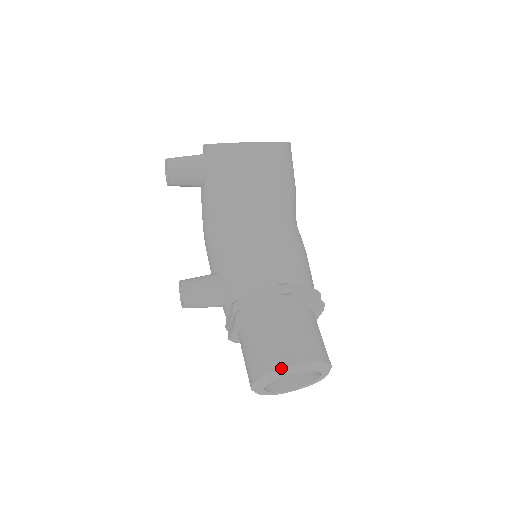
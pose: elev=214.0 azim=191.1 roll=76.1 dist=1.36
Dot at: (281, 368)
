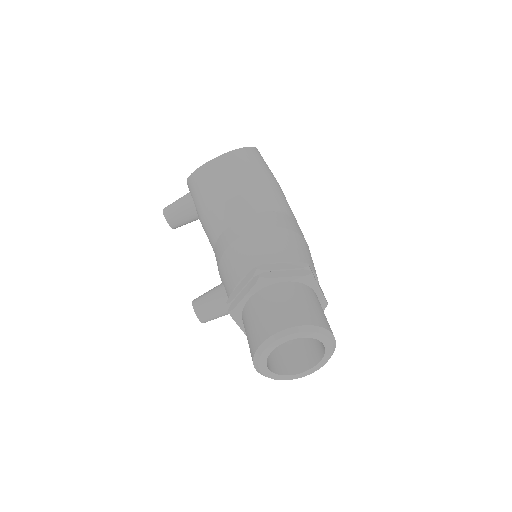
Dot at: (261, 342)
